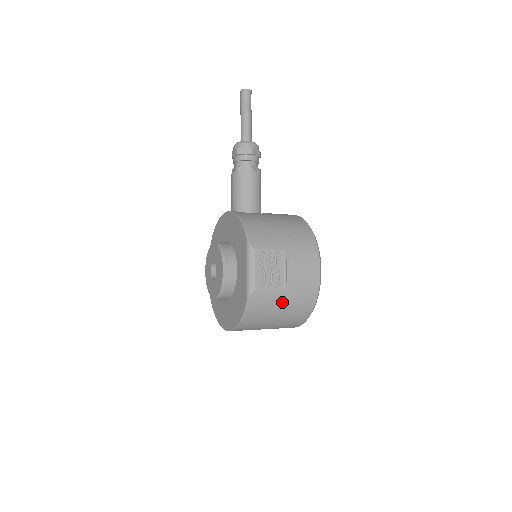
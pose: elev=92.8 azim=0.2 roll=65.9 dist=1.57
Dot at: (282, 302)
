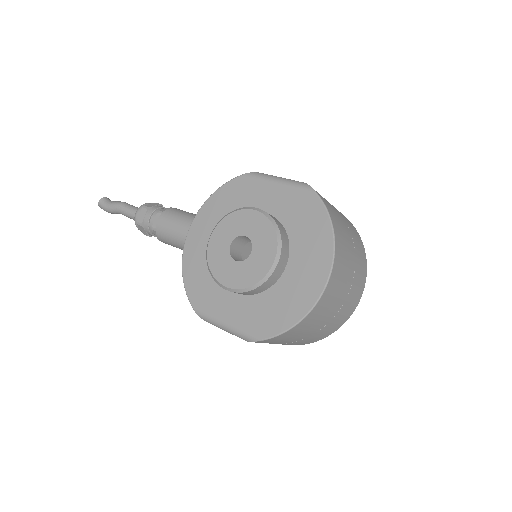
Dot at: occluded
